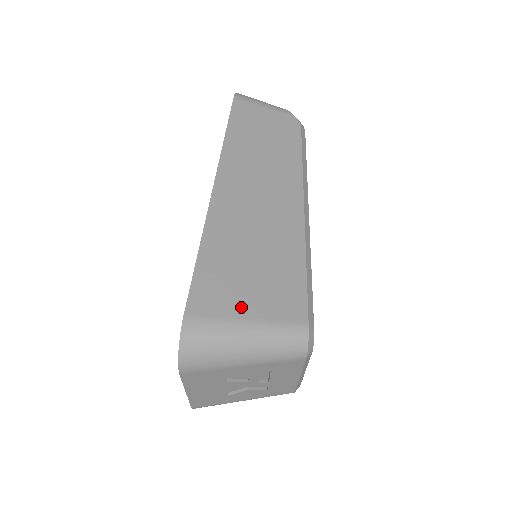
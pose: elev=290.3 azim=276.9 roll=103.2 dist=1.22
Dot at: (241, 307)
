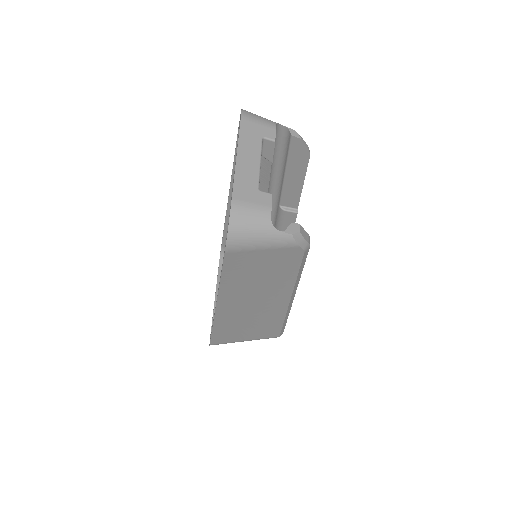
Dot at: (241, 339)
